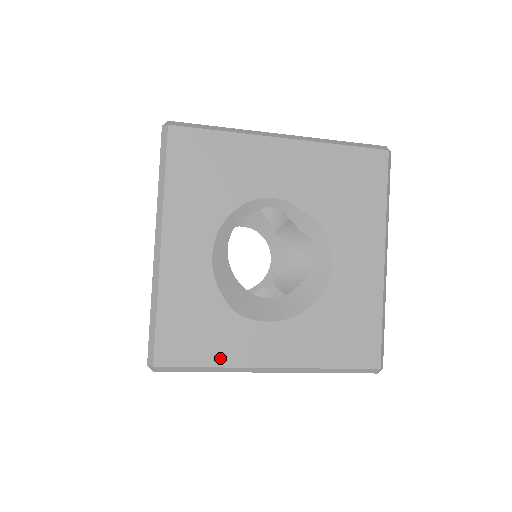
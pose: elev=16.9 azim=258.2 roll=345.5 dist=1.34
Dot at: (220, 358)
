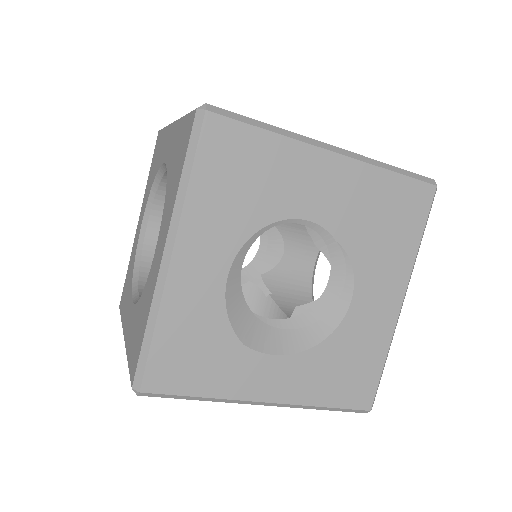
Dot at: (215, 389)
